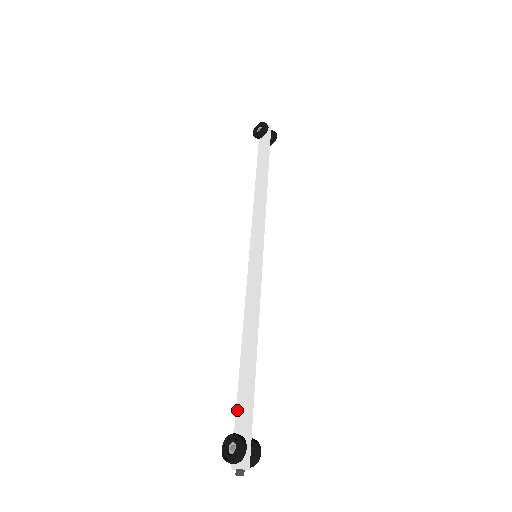
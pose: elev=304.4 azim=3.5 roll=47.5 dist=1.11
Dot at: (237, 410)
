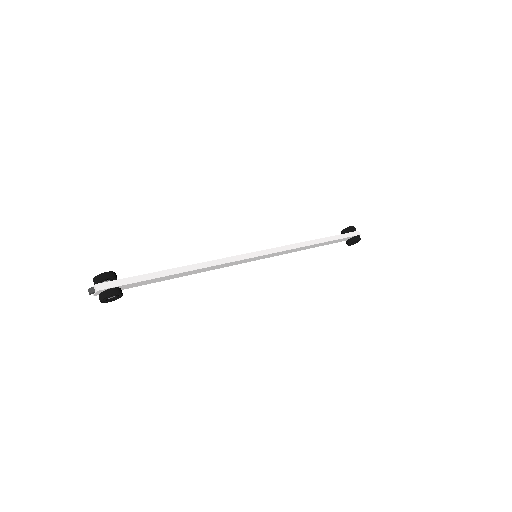
Dot at: occluded
